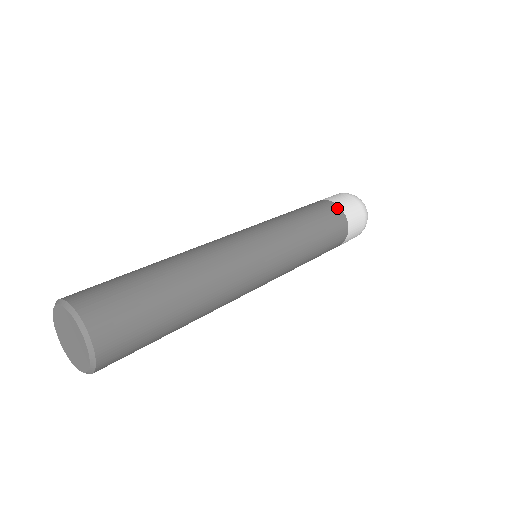
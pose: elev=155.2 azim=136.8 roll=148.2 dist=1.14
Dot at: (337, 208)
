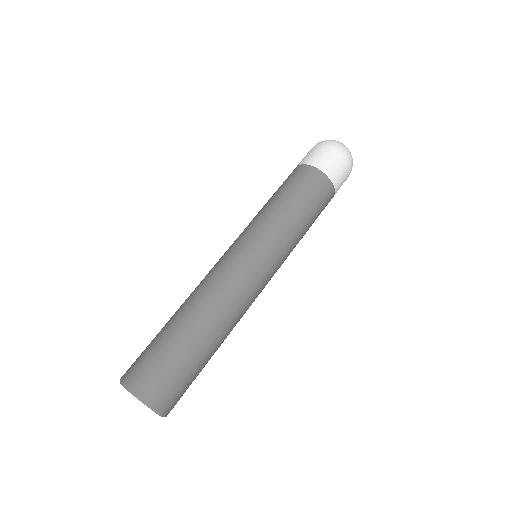
Dot at: (328, 183)
